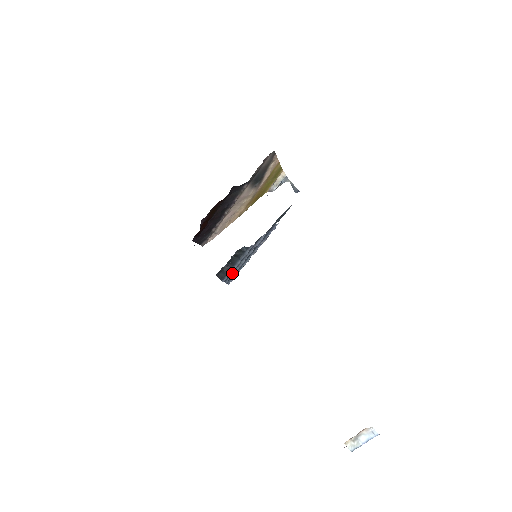
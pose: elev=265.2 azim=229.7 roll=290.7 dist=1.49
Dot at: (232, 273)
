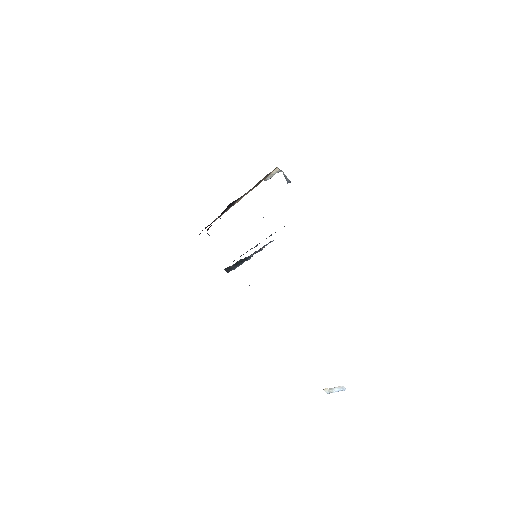
Dot at: occluded
